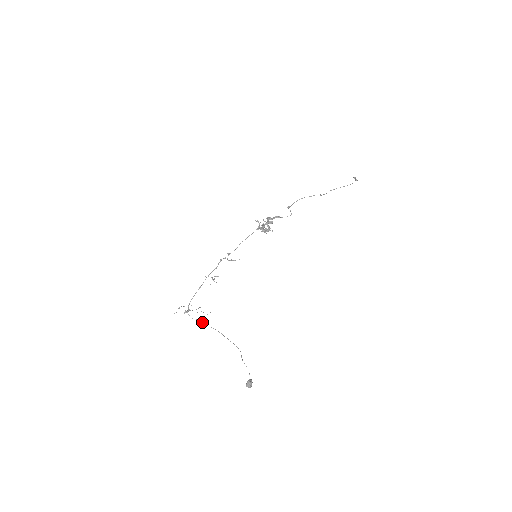
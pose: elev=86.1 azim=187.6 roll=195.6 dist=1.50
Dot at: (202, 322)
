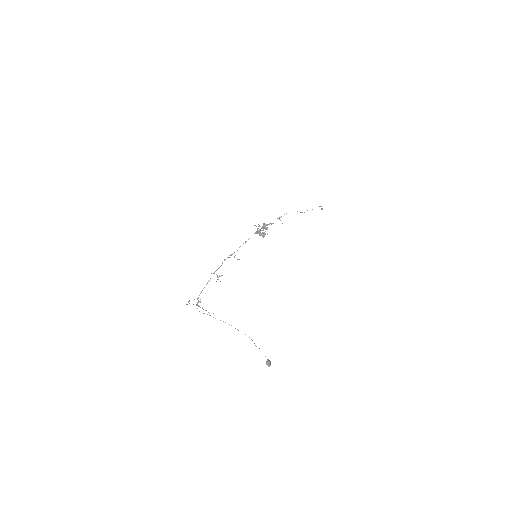
Dot at: occluded
